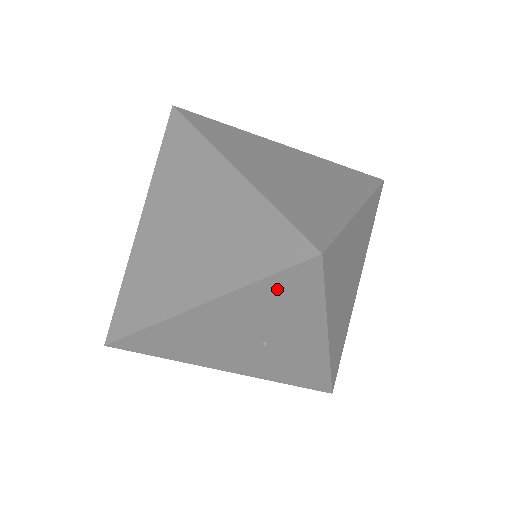
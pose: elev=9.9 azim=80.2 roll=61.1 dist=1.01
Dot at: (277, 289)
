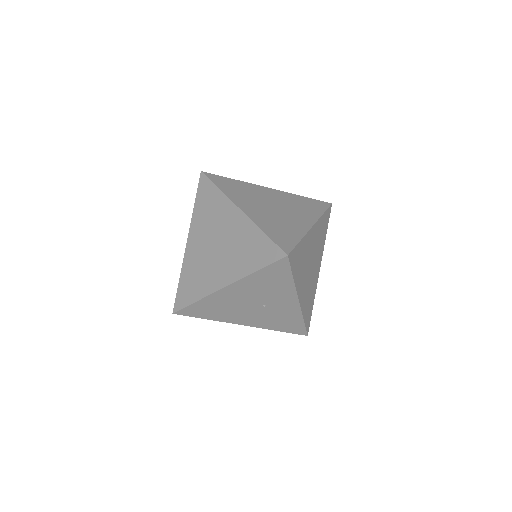
Dot at: (268, 274)
